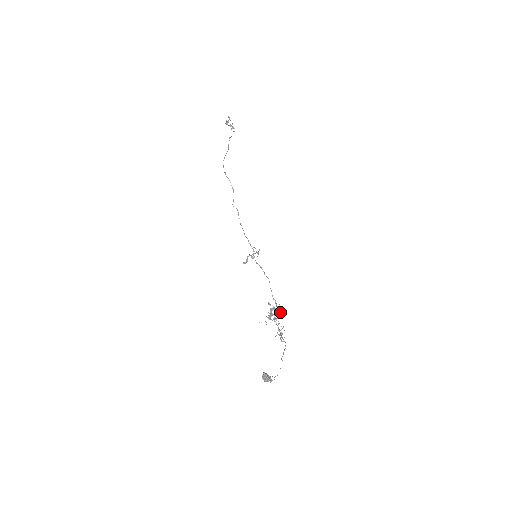
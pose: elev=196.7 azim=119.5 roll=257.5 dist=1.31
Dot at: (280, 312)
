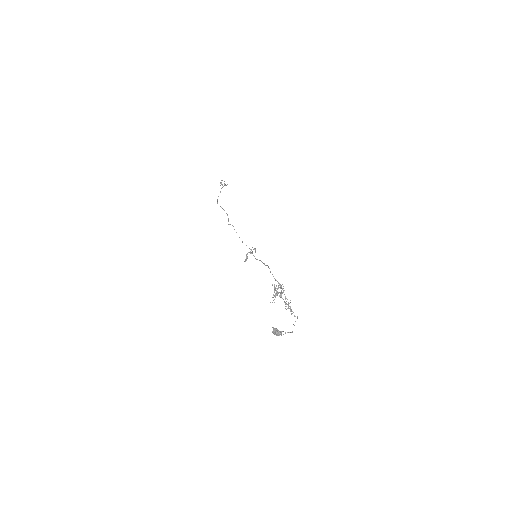
Dot at: occluded
